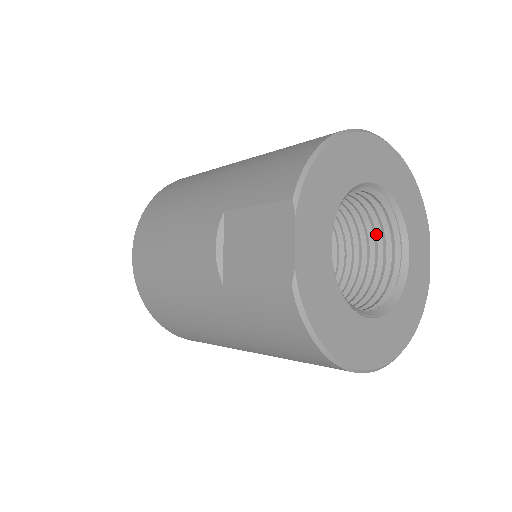
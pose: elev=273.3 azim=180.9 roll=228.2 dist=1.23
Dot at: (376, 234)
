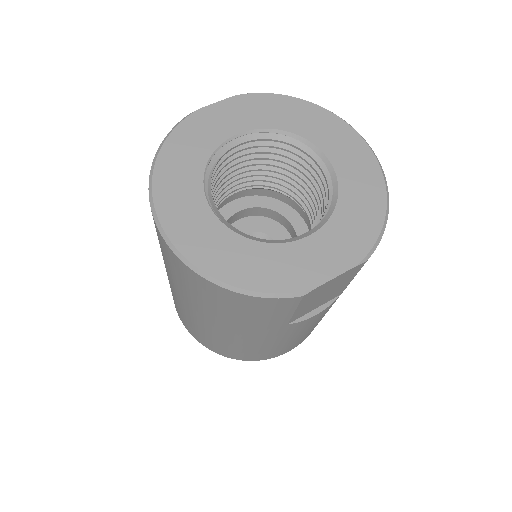
Dot at: occluded
